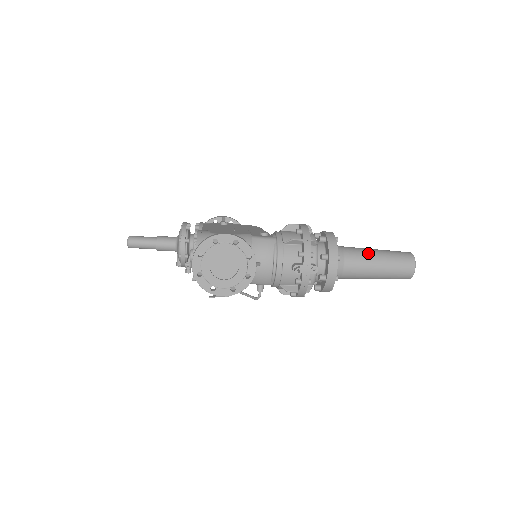
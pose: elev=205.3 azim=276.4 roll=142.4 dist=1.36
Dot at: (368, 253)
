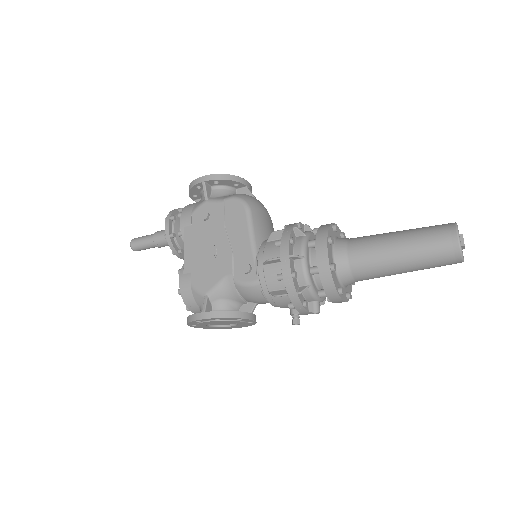
Dot at: (385, 262)
